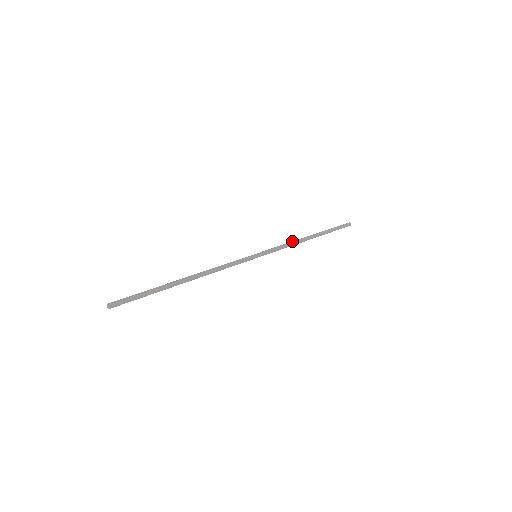
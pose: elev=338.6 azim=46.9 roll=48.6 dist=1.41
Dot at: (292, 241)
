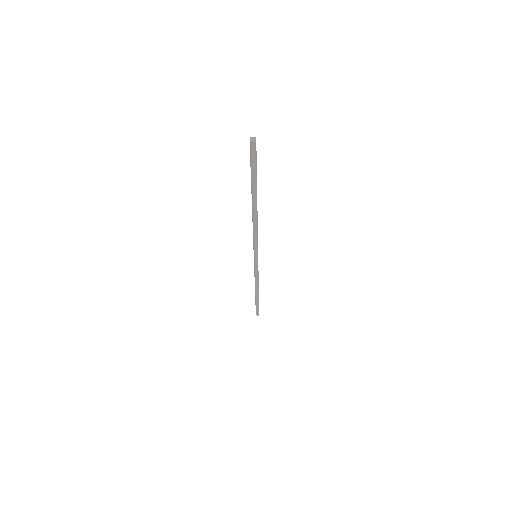
Dot at: occluded
